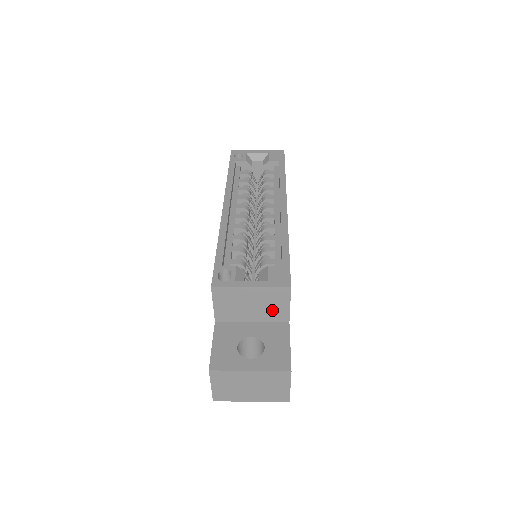
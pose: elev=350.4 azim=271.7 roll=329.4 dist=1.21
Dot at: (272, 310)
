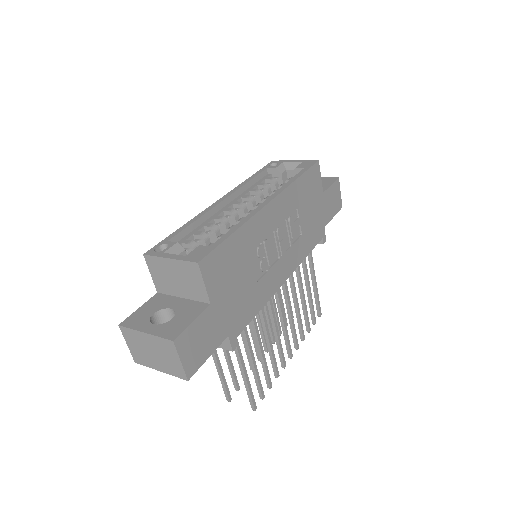
Dot at: (193, 287)
